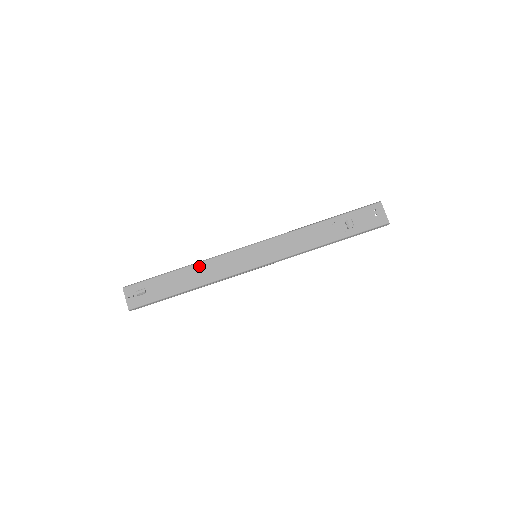
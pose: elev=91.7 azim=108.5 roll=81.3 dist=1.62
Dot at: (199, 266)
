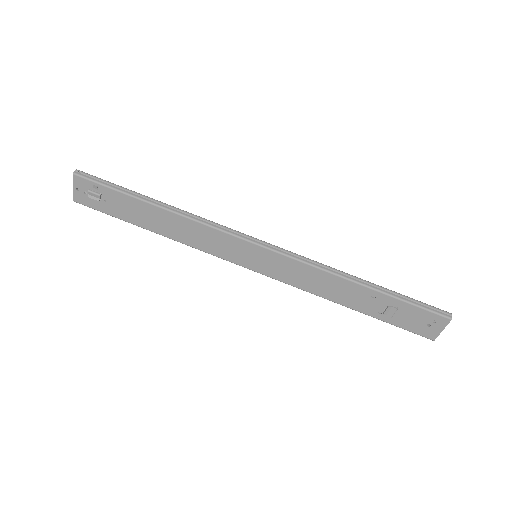
Dot at: (180, 219)
